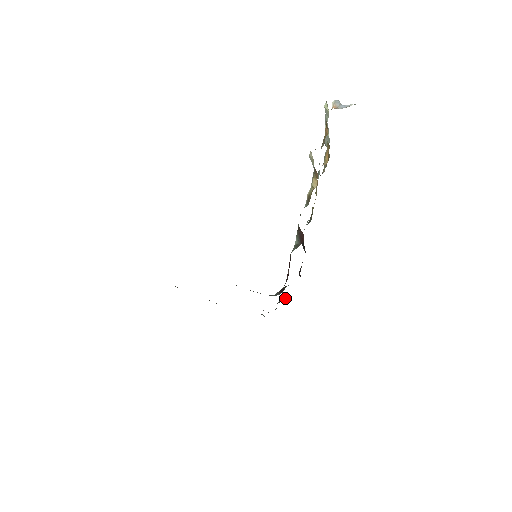
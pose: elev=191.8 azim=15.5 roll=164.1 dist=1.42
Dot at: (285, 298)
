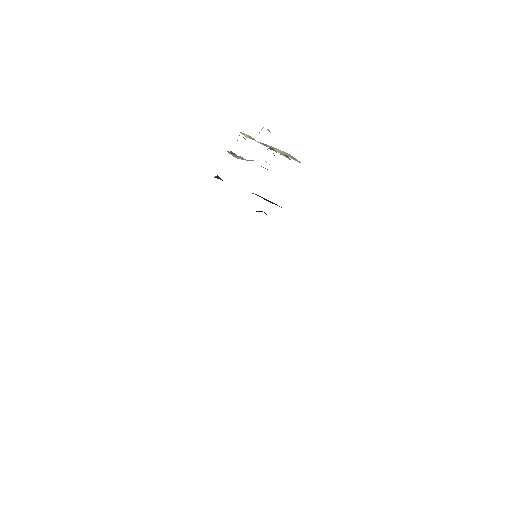
Dot at: occluded
